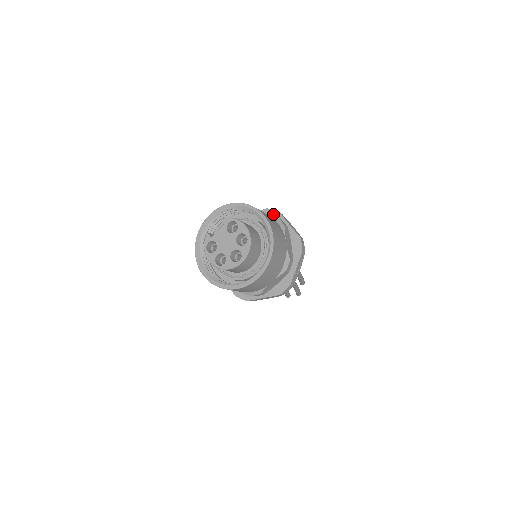
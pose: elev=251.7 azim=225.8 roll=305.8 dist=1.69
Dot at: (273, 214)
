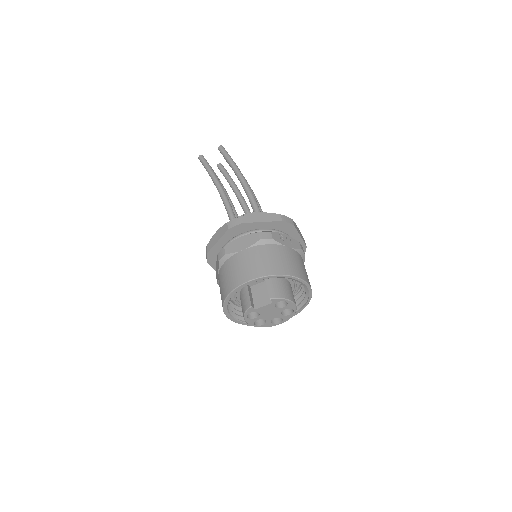
Dot at: (287, 227)
